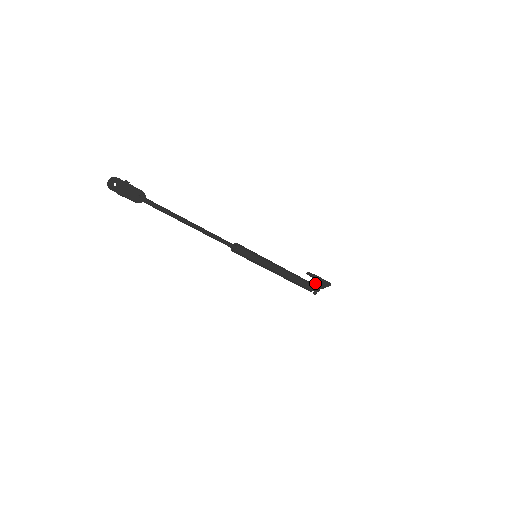
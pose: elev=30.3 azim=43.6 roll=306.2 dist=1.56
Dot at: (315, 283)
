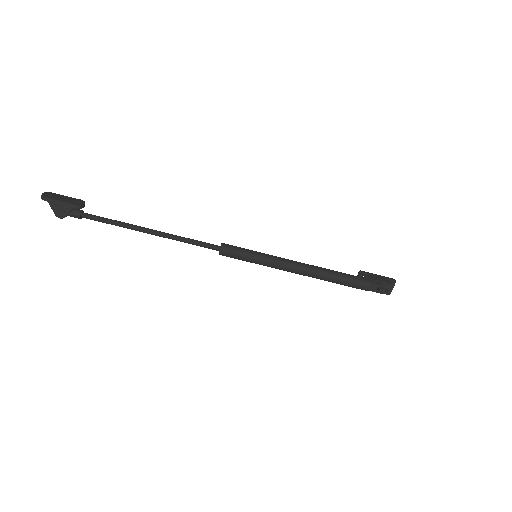
Dot at: occluded
